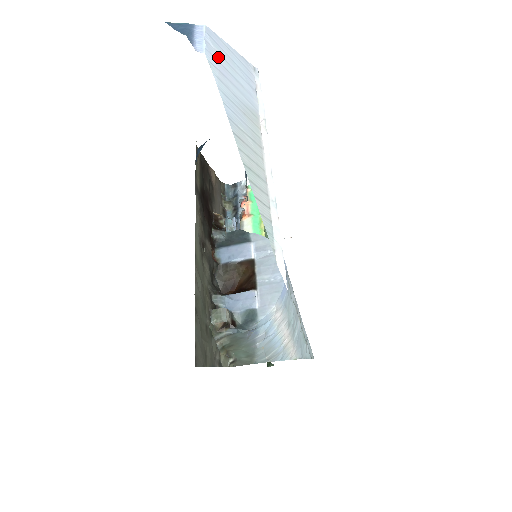
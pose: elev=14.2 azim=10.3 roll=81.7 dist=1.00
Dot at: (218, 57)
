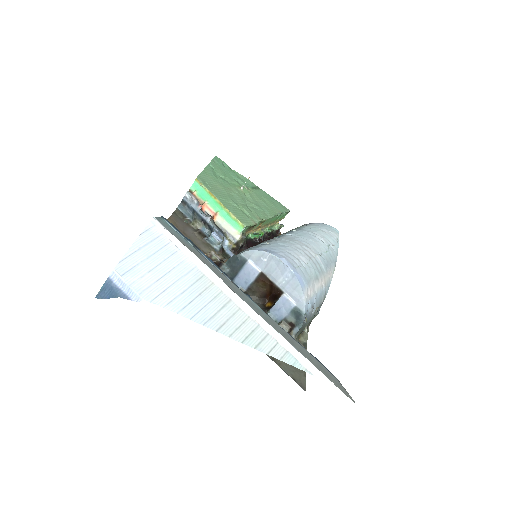
Dot at: (146, 281)
